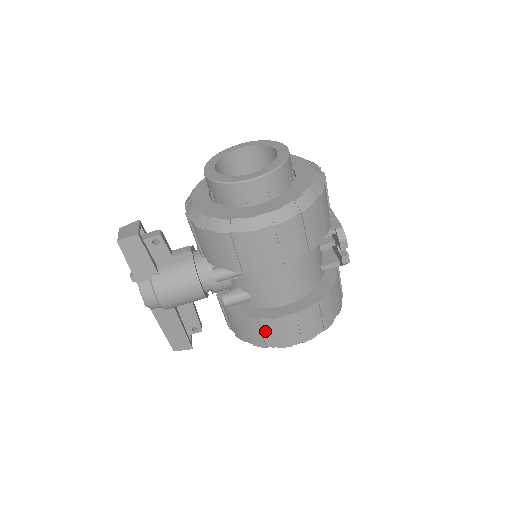
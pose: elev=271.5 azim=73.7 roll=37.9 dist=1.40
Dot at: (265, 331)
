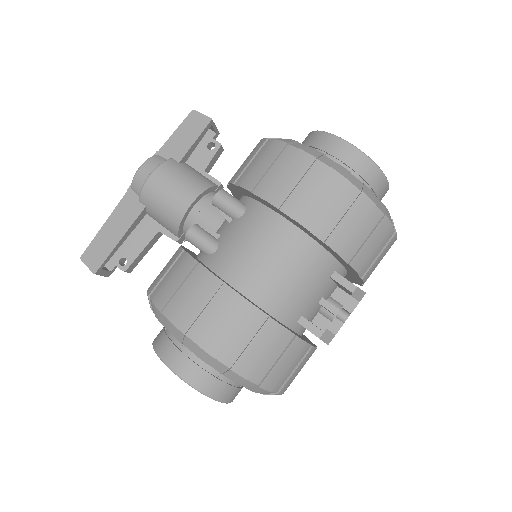
Dot at: (186, 286)
